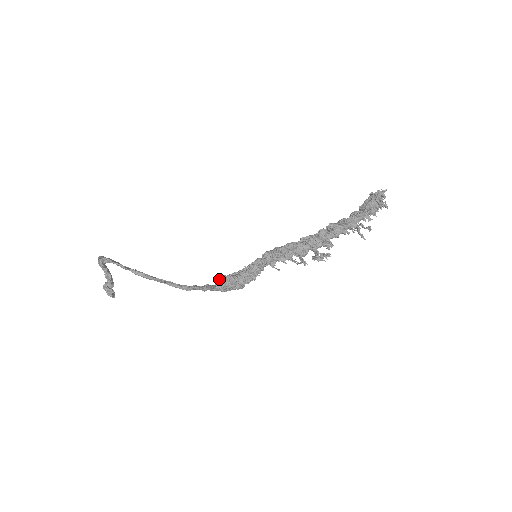
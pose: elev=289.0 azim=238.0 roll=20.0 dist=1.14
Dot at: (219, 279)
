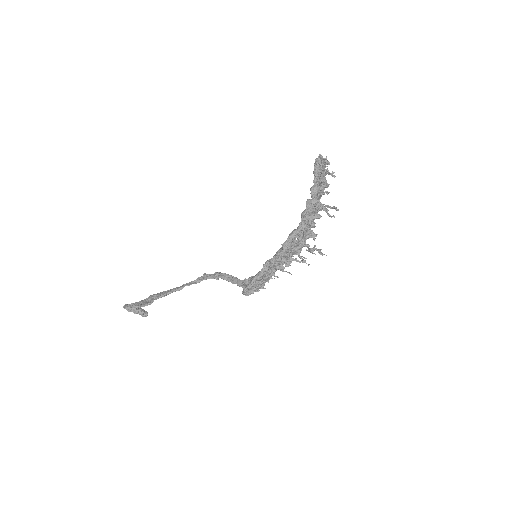
Dot at: (247, 293)
